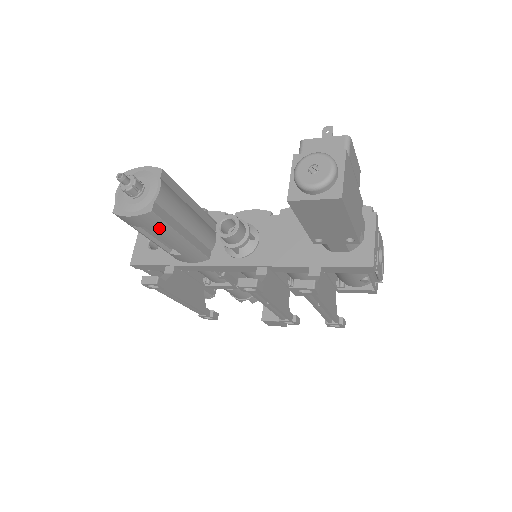
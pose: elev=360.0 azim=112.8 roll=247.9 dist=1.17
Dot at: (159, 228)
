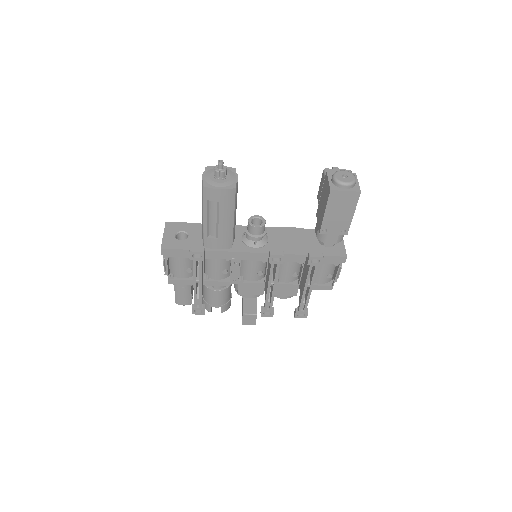
Dot at: (228, 205)
